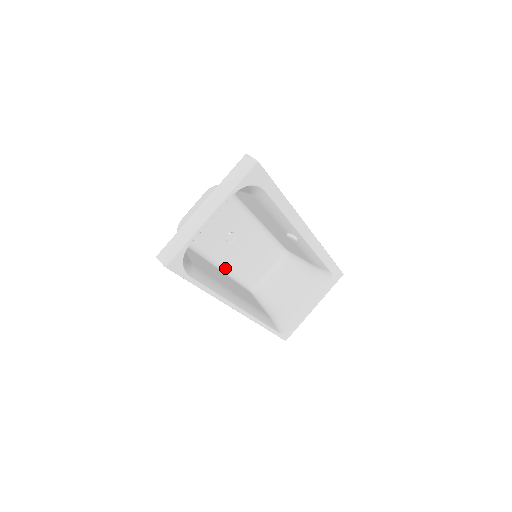
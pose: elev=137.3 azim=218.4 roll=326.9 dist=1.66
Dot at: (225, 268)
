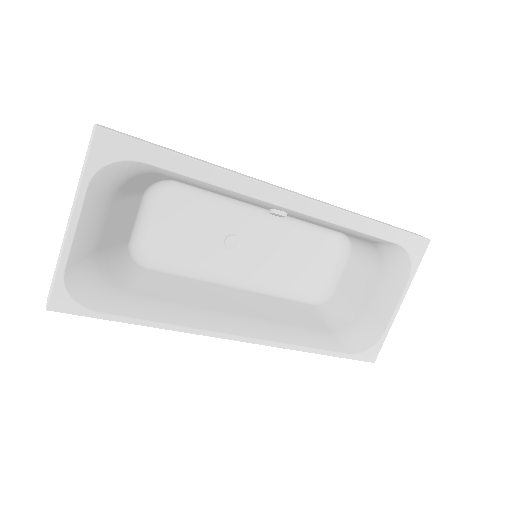
Dot at: (249, 283)
